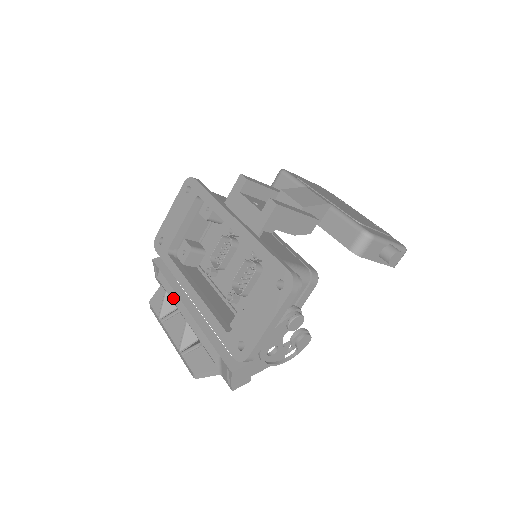
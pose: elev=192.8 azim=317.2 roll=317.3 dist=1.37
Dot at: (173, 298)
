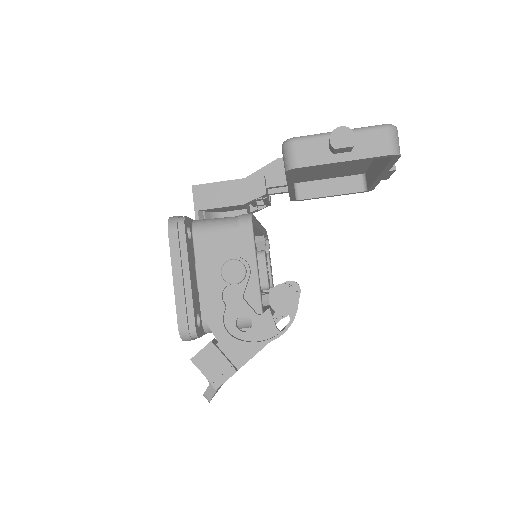
Dot at: occluded
